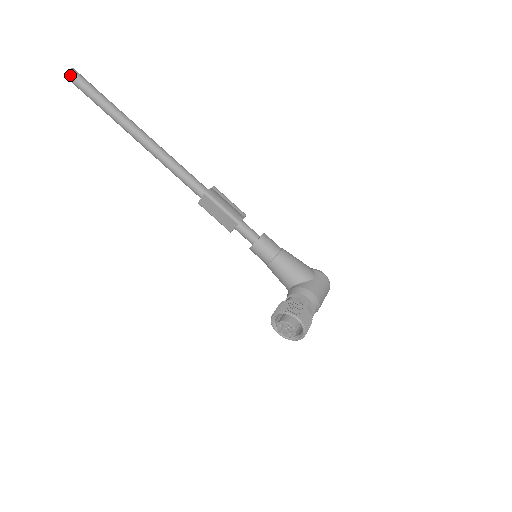
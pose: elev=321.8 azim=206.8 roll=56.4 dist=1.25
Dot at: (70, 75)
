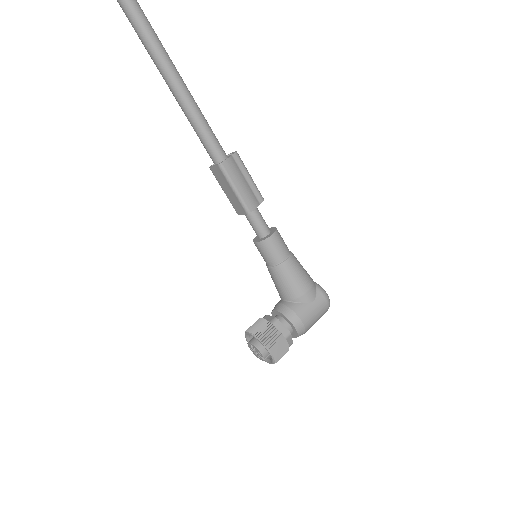
Dot at: out of frame
